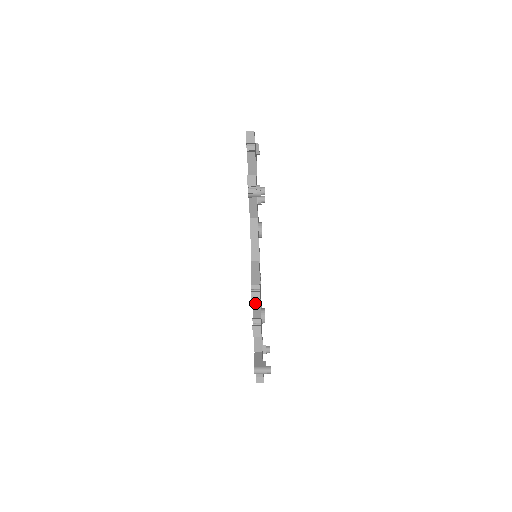
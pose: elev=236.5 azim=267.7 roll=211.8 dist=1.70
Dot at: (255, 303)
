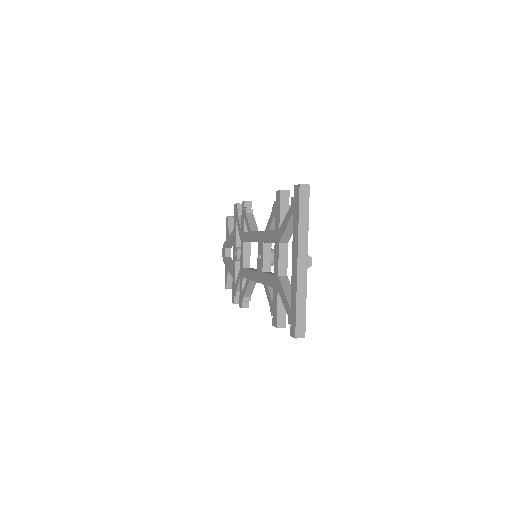
Dot at: occluded
